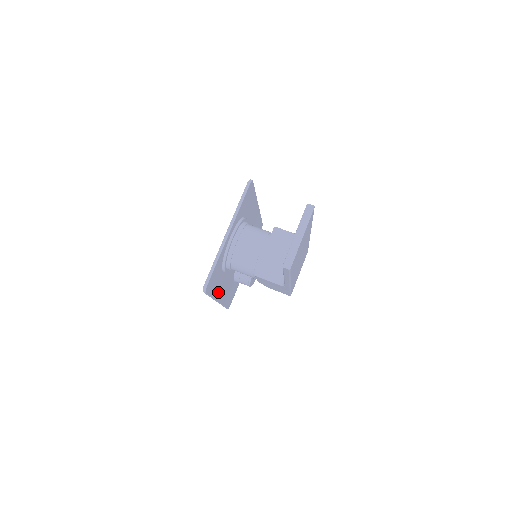
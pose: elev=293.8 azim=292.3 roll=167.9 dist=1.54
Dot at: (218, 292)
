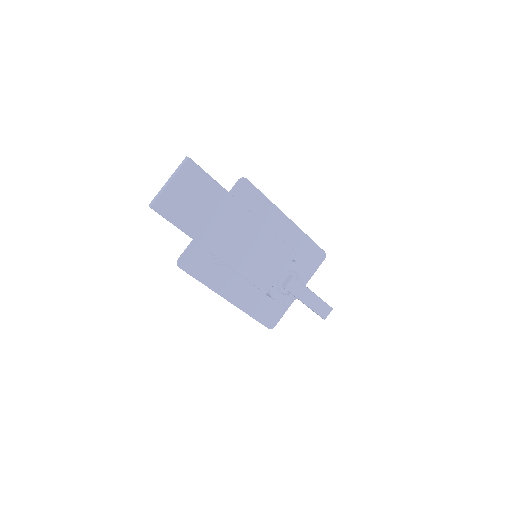
Dot at: (219, 286)
